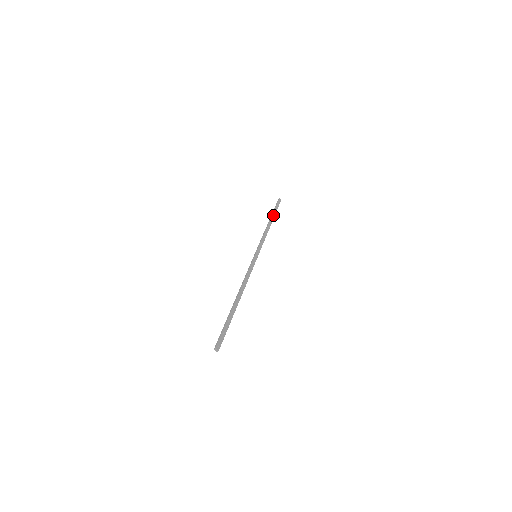
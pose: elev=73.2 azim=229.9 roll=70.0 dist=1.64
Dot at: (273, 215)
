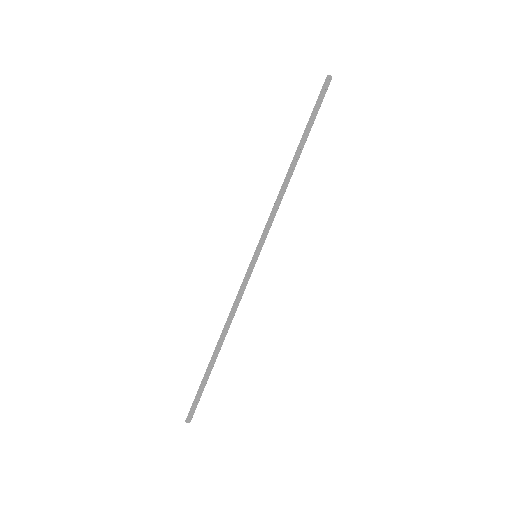
Dot at: (304, 138)
